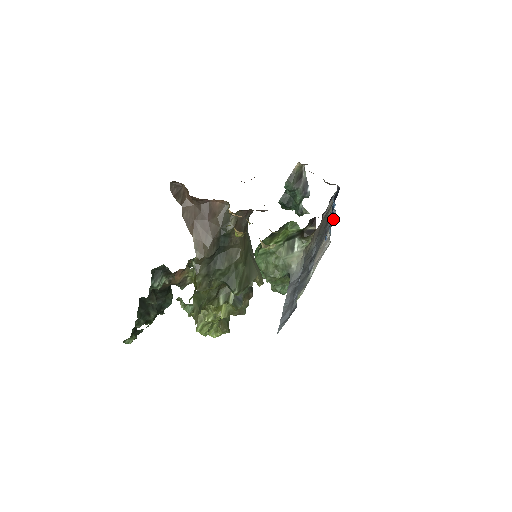
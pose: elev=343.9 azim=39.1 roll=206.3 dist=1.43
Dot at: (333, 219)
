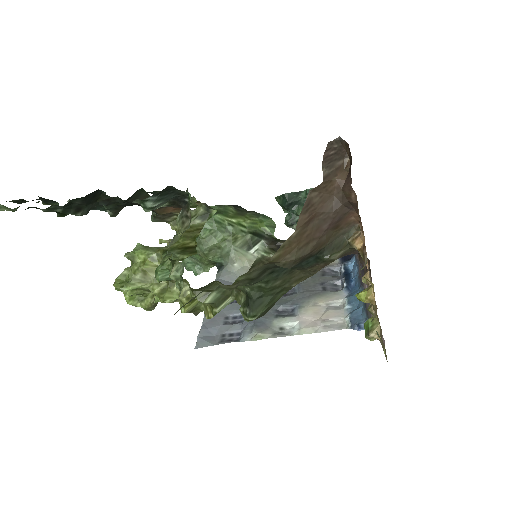
Dot at: (340, 282)
